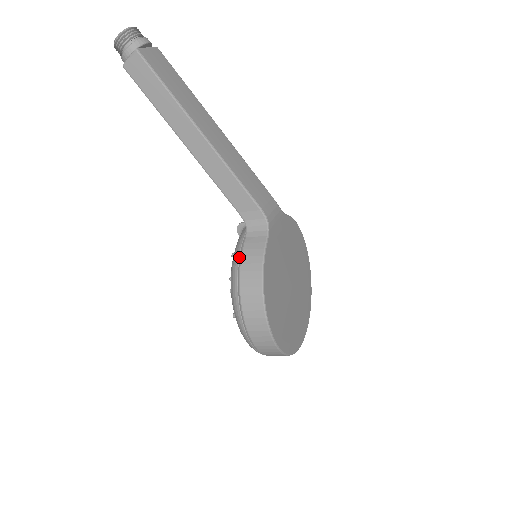
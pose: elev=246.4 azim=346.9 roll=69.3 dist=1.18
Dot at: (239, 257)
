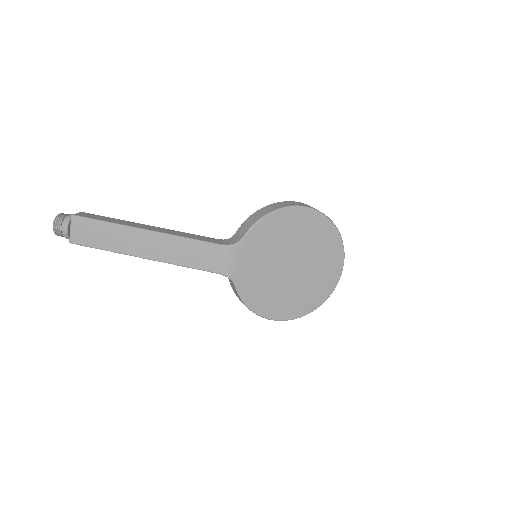
Dot at: (234, 292)
